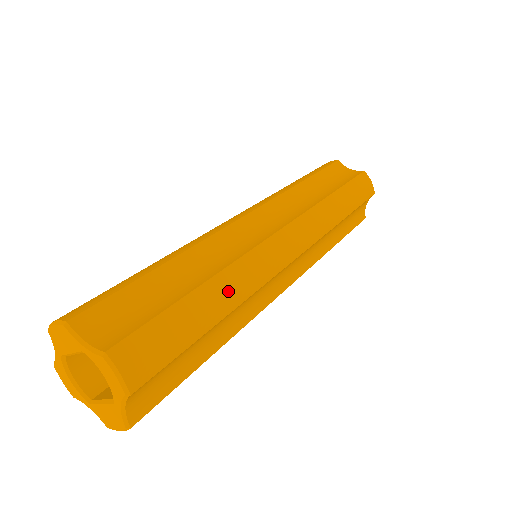
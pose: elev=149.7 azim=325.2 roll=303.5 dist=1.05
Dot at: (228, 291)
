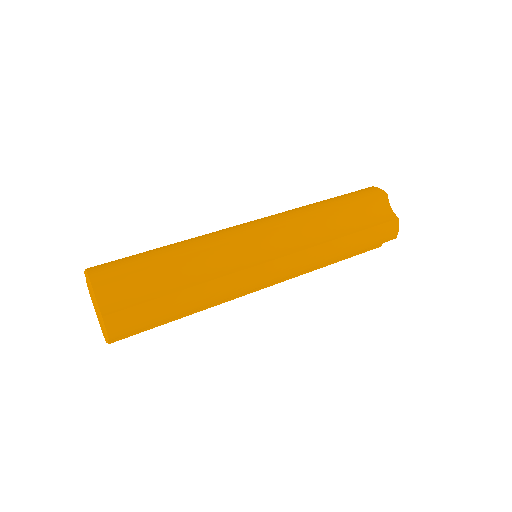
Dot at: (203, 297)
